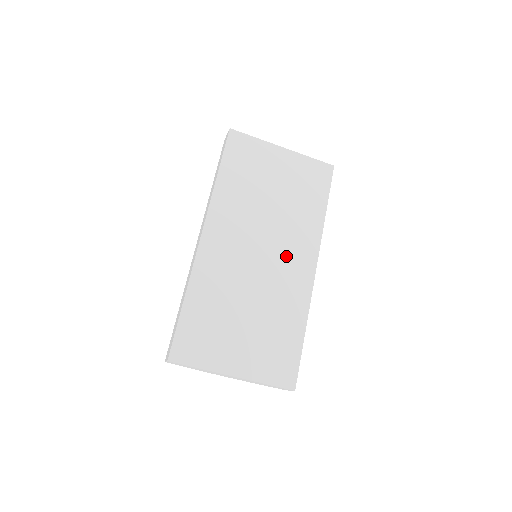
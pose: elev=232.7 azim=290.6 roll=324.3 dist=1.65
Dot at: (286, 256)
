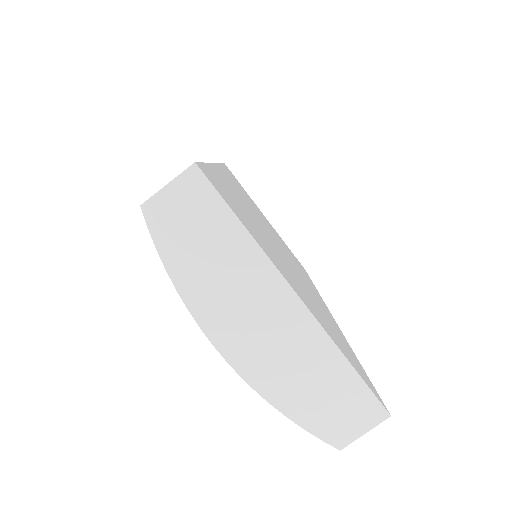
Dot at: (300, 272)
